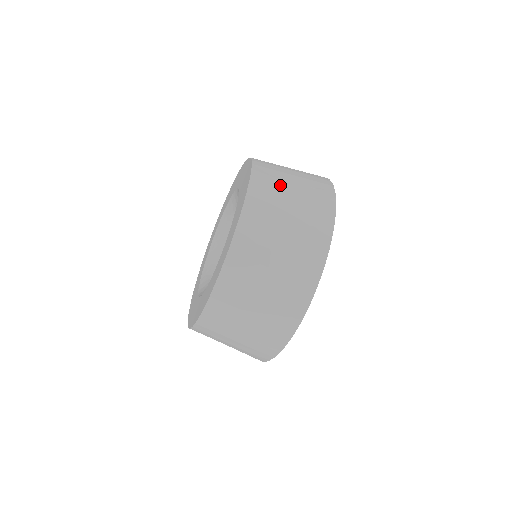
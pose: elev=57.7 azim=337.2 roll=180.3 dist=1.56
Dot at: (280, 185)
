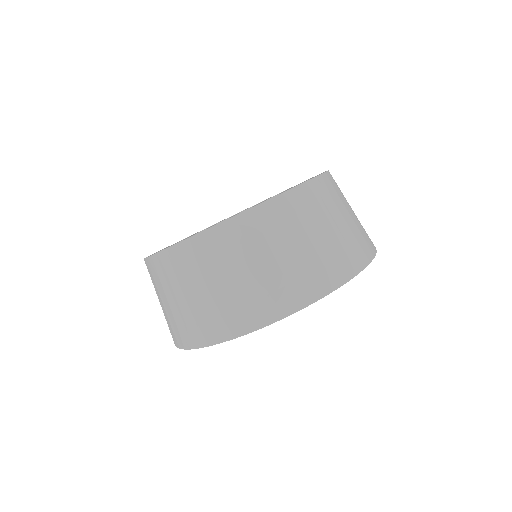
Dot at: occluded
